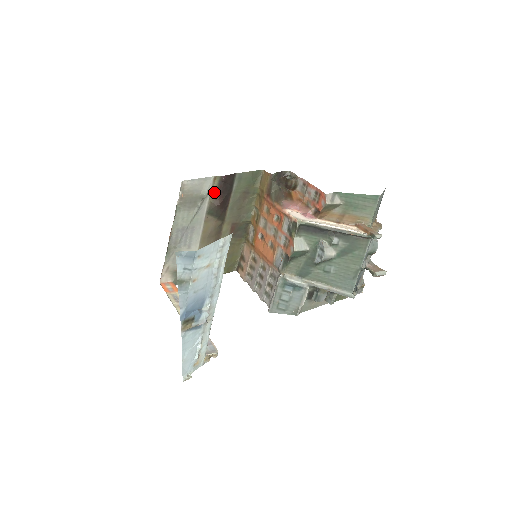
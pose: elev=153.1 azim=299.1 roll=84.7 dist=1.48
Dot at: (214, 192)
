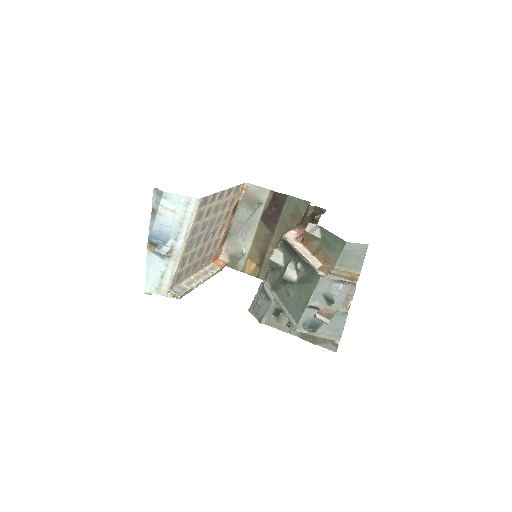
Dot at: (269, 203)
